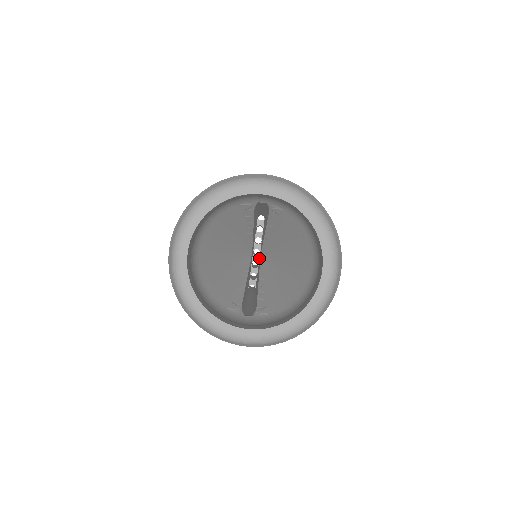
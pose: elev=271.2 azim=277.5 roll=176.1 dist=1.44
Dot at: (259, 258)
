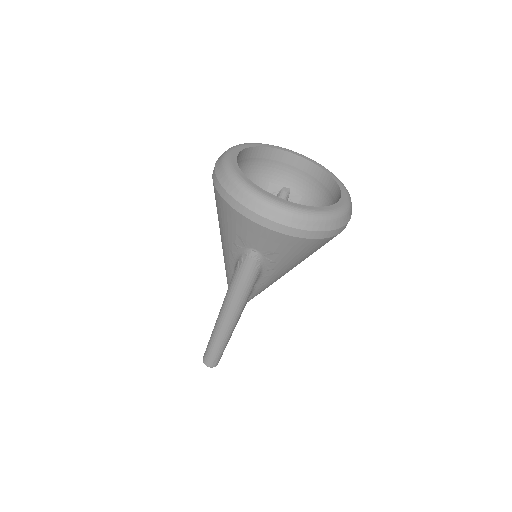
Dot at: occluded
